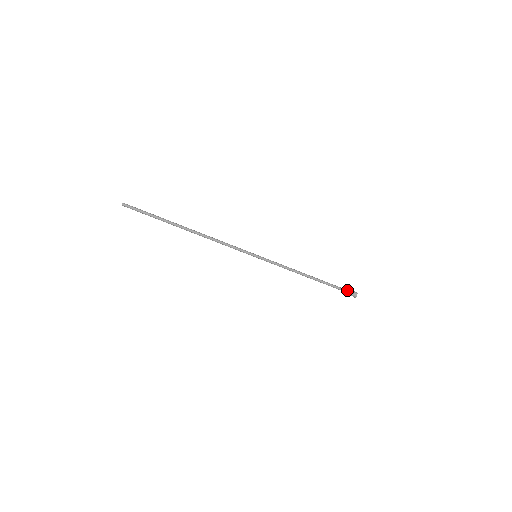
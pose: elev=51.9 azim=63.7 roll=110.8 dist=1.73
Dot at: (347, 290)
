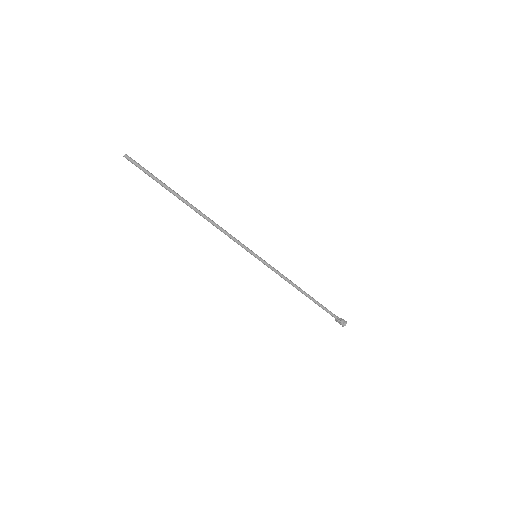
Dot at: (337, 318)
